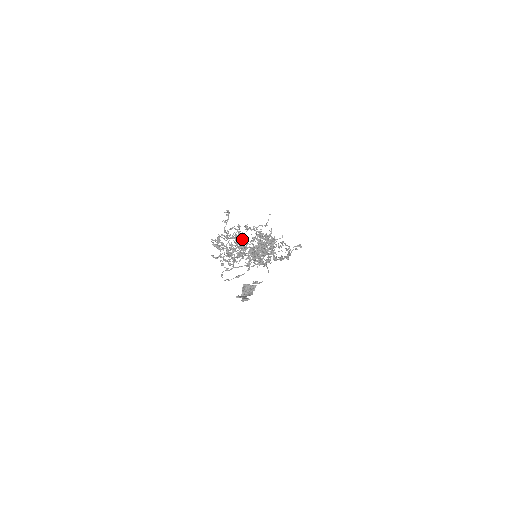
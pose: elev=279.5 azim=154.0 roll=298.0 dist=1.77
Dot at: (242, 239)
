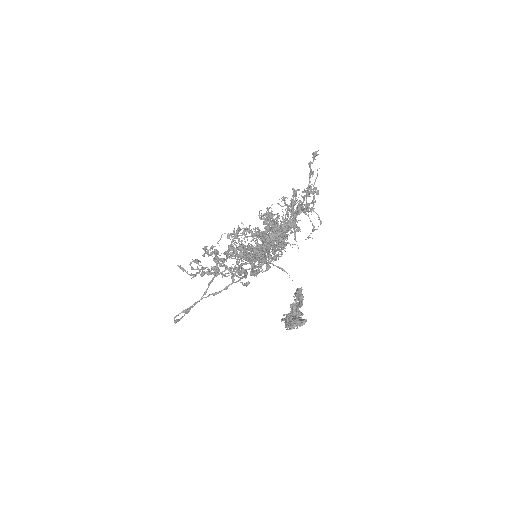
Dot at: occluded
